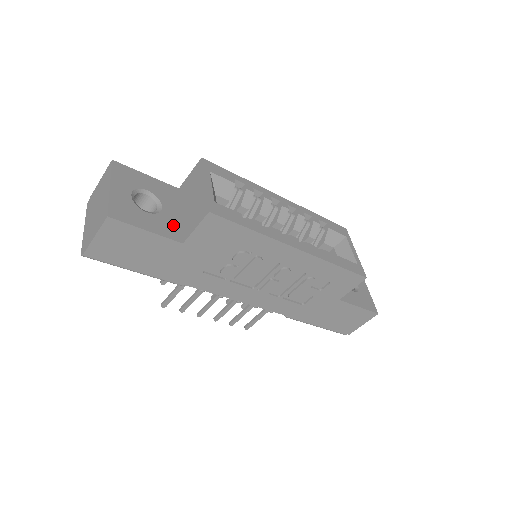
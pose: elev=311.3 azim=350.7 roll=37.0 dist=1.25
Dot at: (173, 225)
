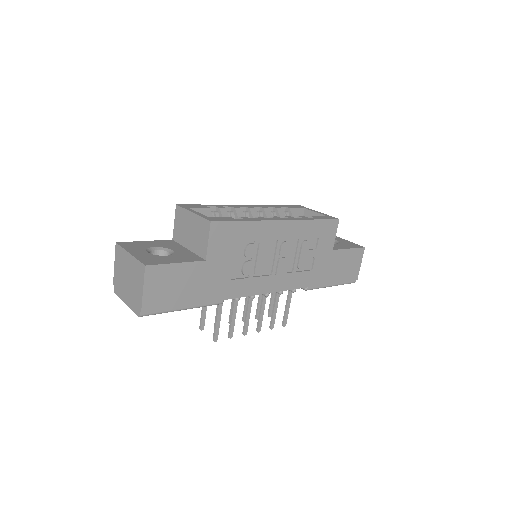
Dot at: (189, 255)
